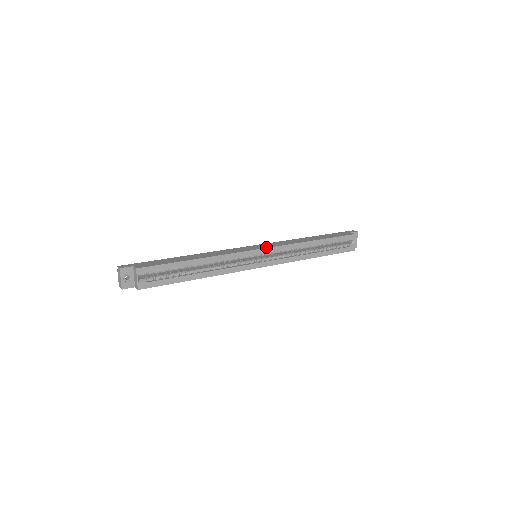
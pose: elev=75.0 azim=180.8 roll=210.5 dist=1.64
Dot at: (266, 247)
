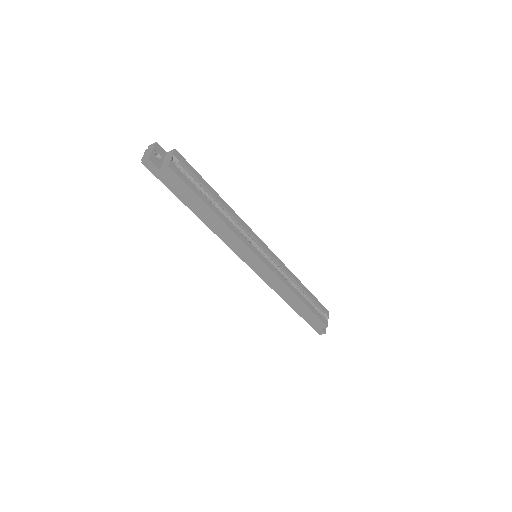
Dot at: (269, 250)
